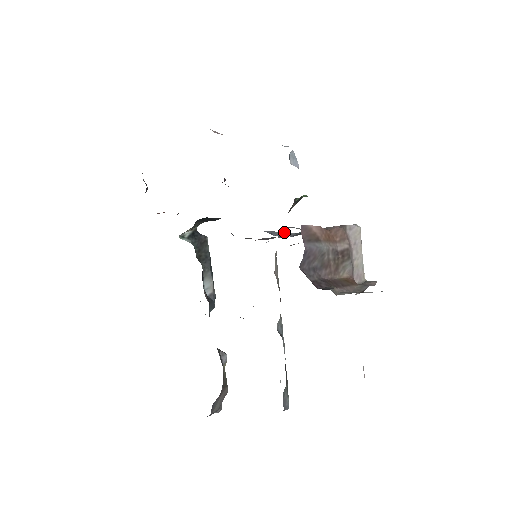
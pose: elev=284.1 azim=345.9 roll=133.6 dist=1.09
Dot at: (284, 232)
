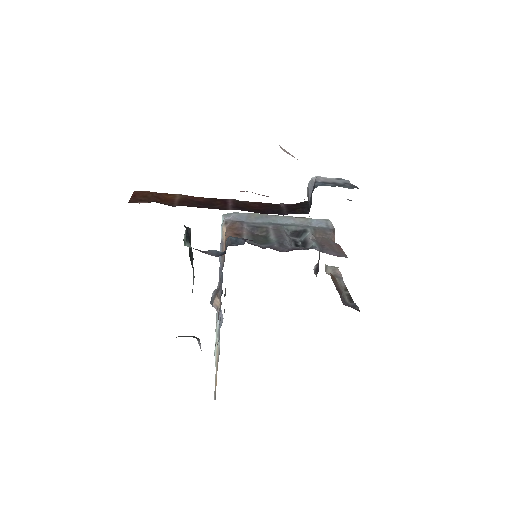
Dot at: (285, 233)
